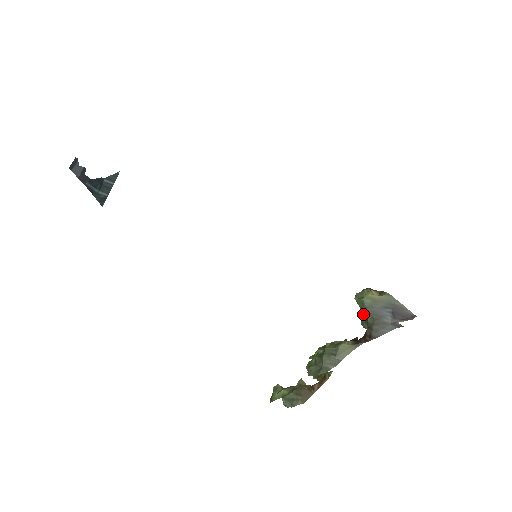
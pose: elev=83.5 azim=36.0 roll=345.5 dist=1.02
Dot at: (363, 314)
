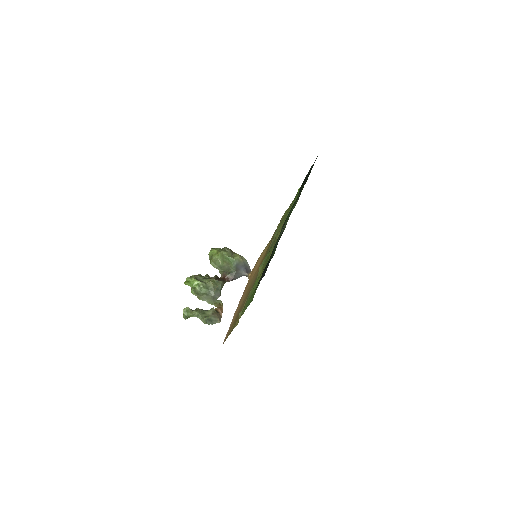
Dot at: (224, 264)
